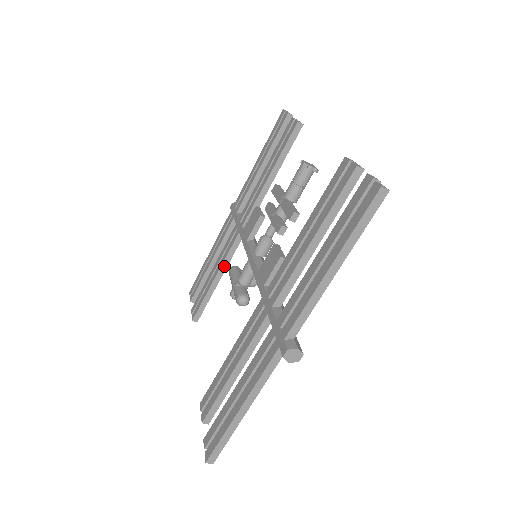
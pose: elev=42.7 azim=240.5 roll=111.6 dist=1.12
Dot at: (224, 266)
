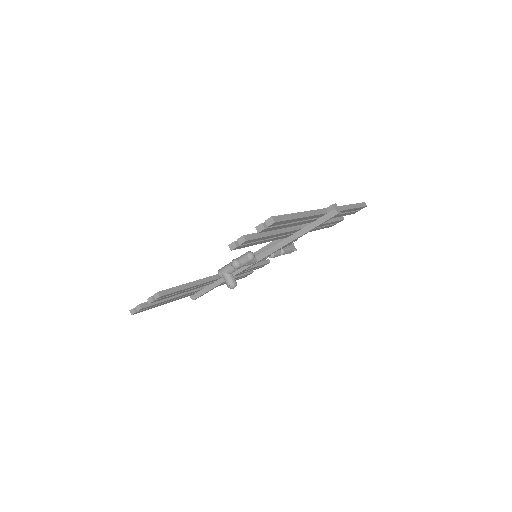
Dot at: (202, 281)
